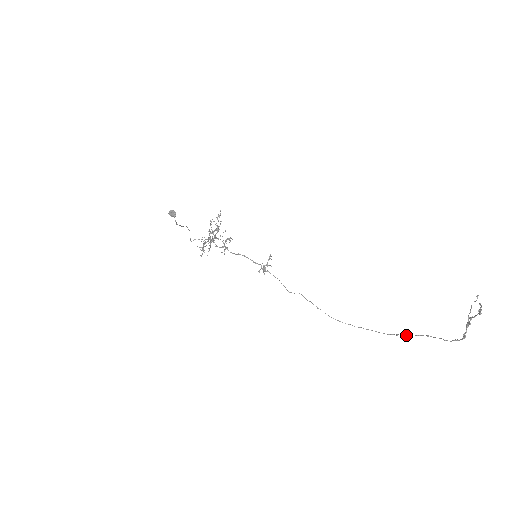
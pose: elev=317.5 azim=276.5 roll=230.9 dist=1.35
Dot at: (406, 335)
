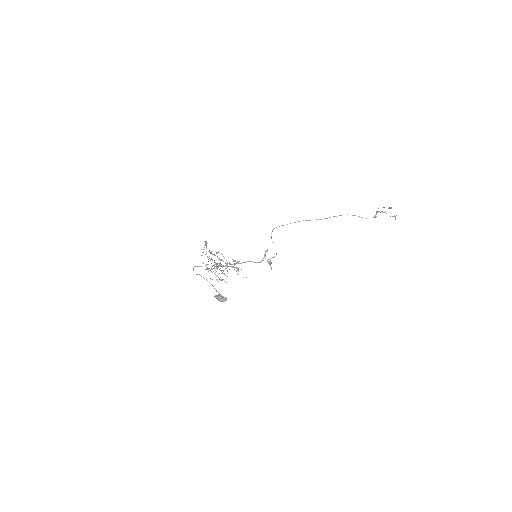
Dot at: occluded
